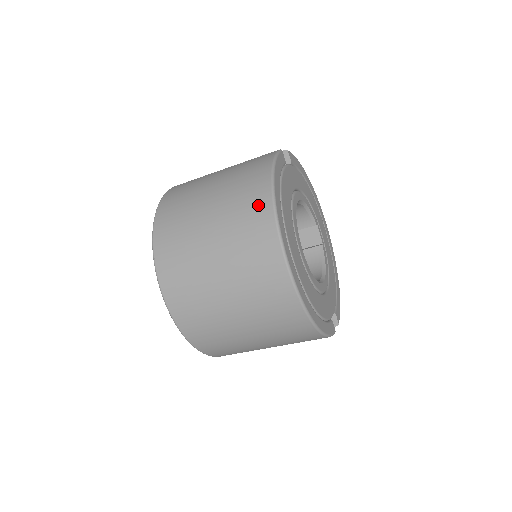
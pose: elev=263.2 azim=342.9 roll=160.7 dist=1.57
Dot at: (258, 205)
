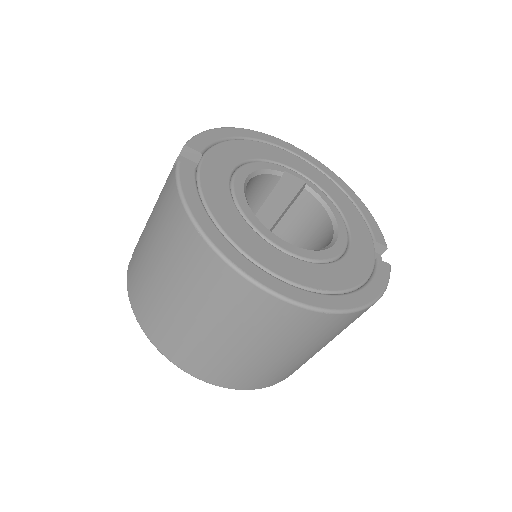
Dot at: (208, 266)
